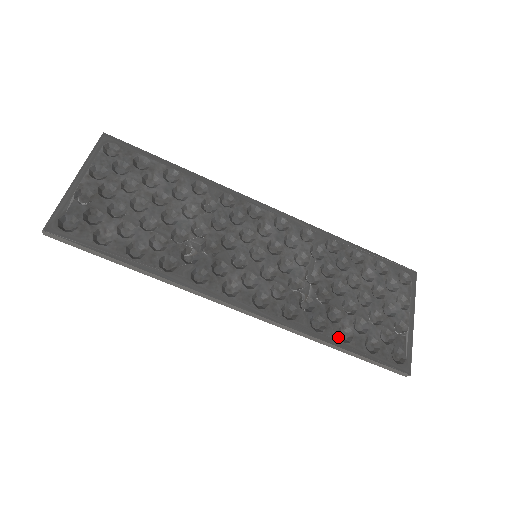
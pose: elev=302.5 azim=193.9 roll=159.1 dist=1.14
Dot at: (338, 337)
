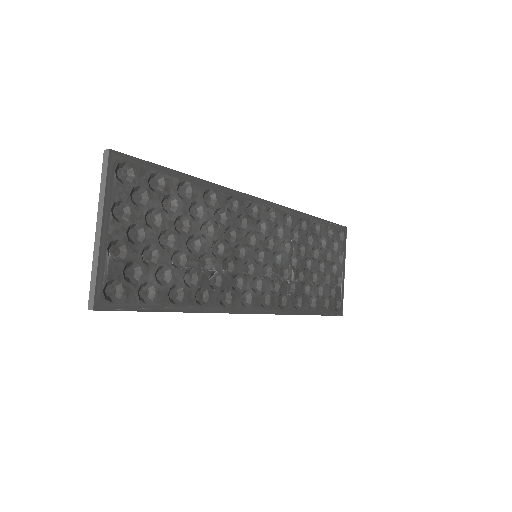
Dot at: (309, 307)
